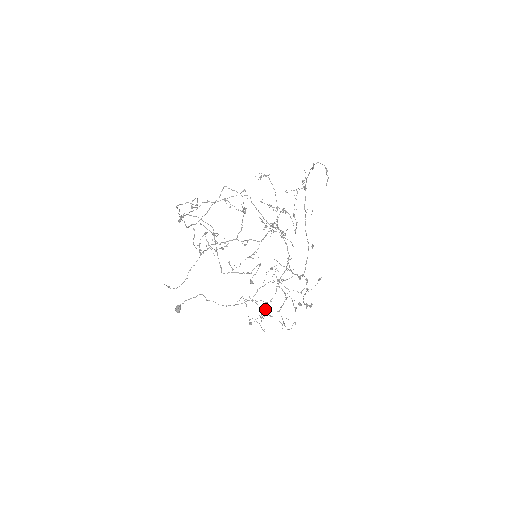
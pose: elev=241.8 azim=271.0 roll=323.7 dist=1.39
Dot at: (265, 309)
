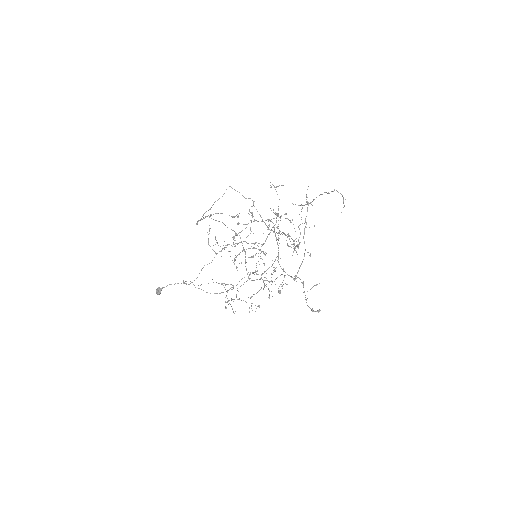
Dot at: (236, 294)
